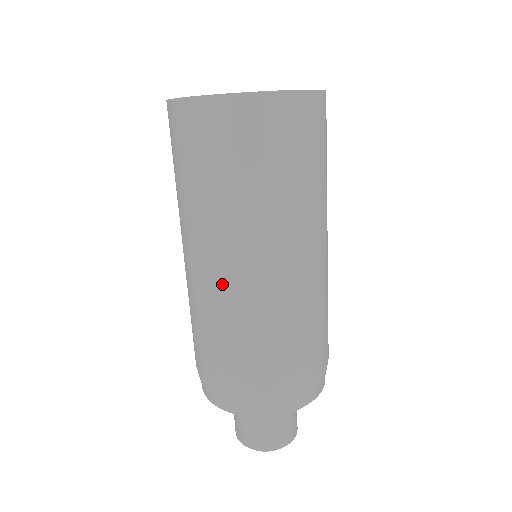
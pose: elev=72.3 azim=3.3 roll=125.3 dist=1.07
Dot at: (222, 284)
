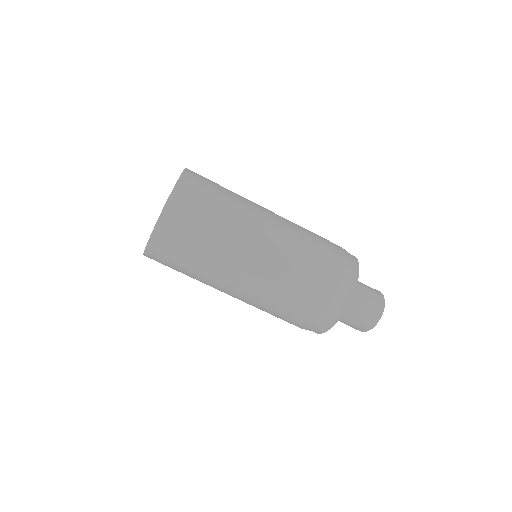
Dot at: (271, 249)
